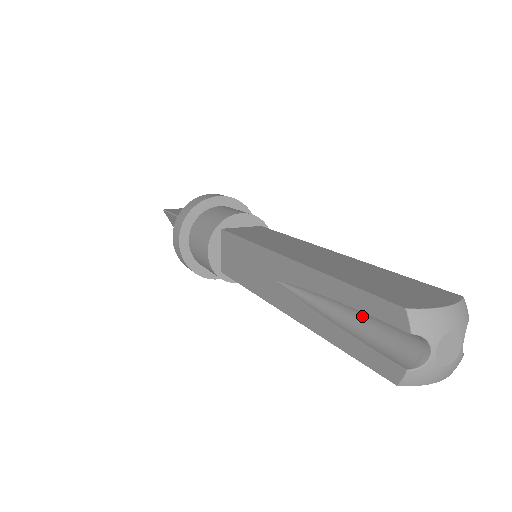
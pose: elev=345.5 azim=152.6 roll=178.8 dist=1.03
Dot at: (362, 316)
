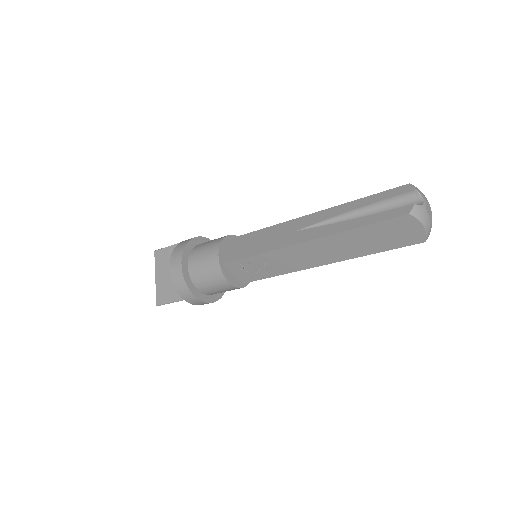
Dot at: (374, 213)
